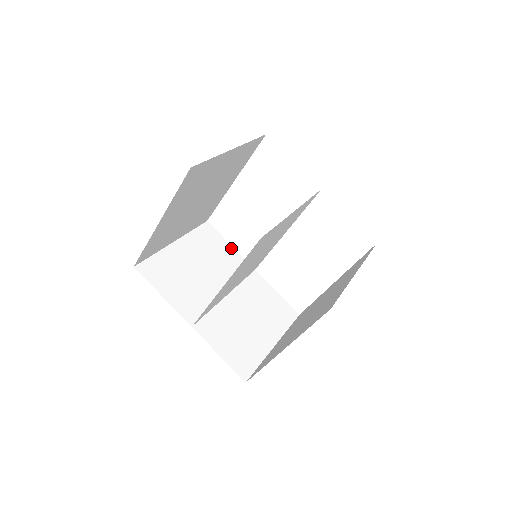
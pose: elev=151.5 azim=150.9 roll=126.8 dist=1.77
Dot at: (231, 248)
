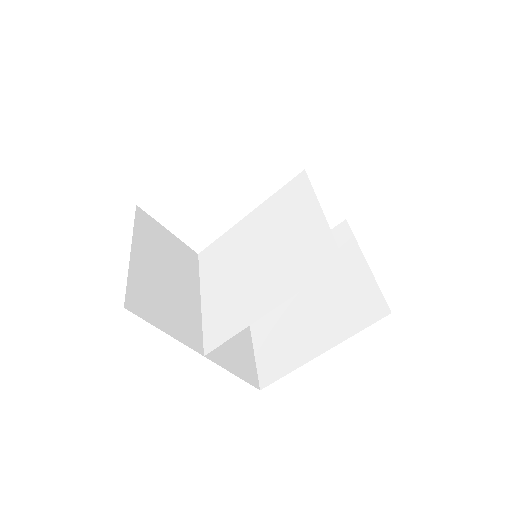
Dot at: (171, 235)
